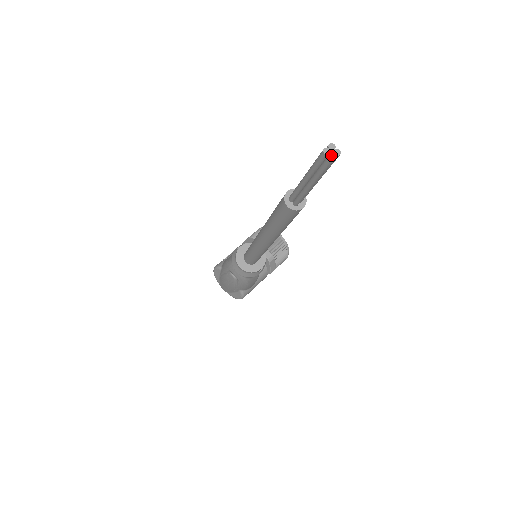
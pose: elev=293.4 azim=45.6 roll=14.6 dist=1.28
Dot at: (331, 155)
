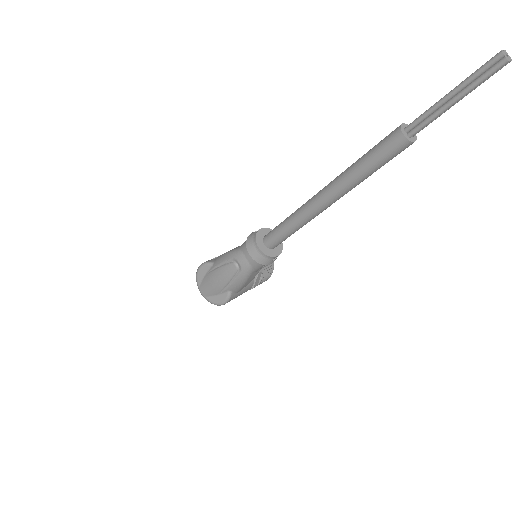
Dot at: (507, 57)
